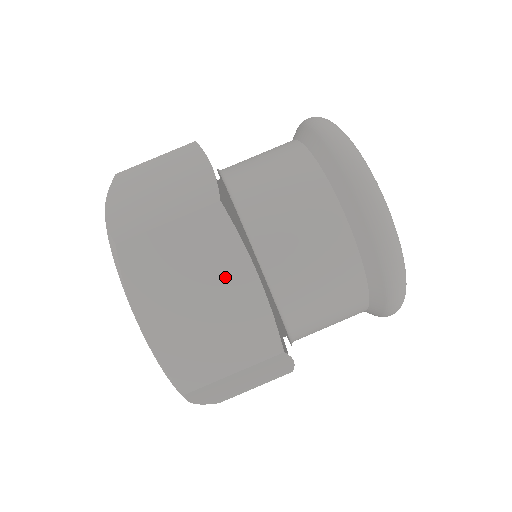
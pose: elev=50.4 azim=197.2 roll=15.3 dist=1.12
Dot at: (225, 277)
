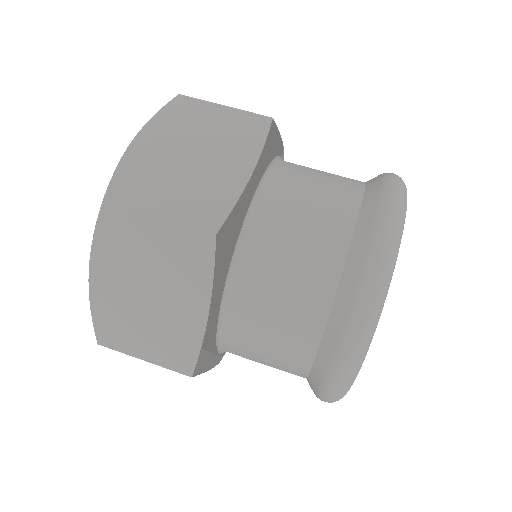
Dot at: (180, 294)
